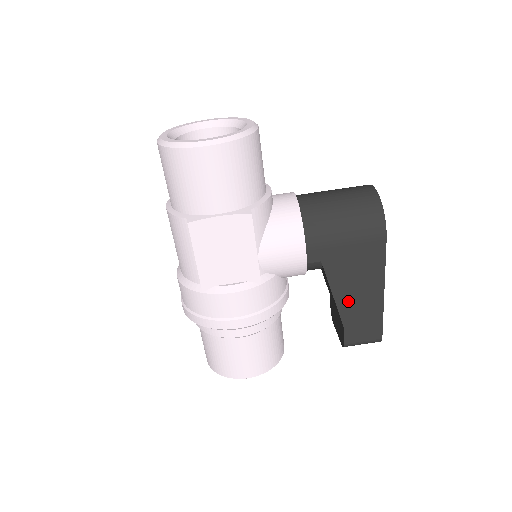
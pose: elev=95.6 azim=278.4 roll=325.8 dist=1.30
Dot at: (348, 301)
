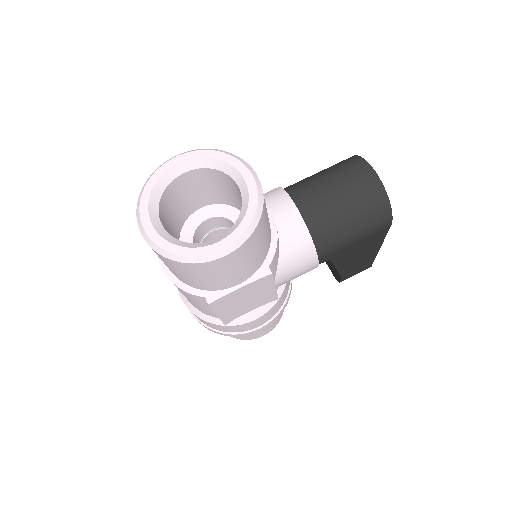
Dot at: (348, 265)
